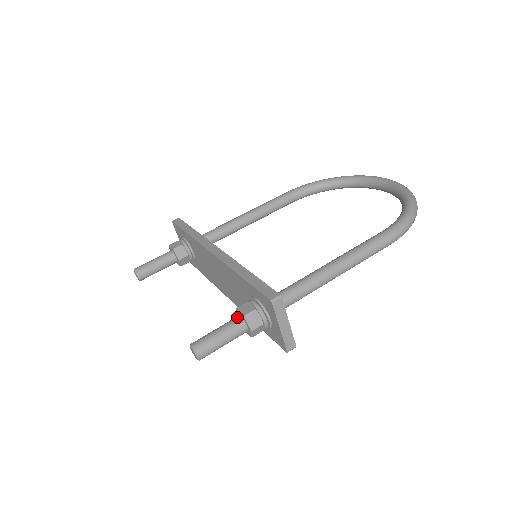
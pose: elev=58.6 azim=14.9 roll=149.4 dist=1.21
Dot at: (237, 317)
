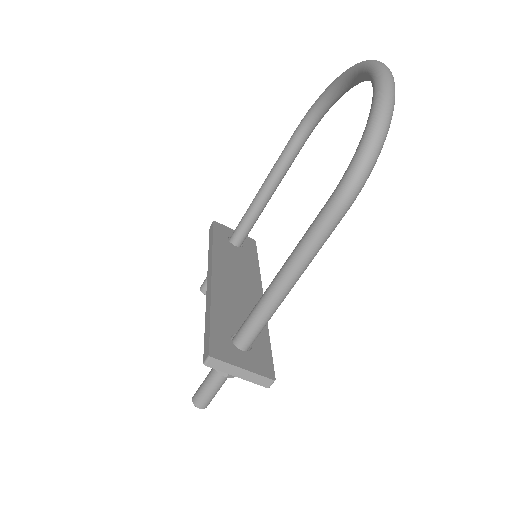
Dot at: occluded
